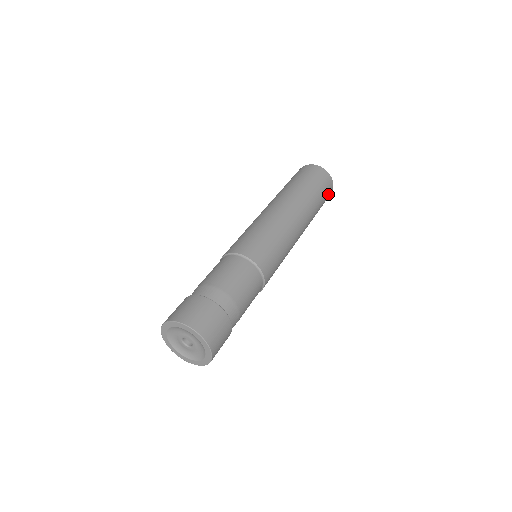
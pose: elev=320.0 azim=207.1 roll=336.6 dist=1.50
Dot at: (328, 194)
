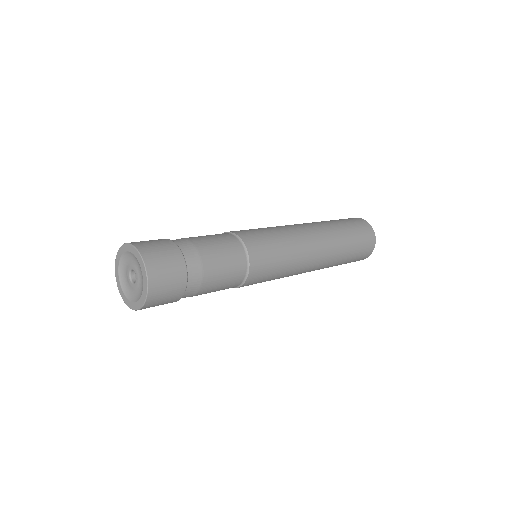
Dot at: (367, 243)
